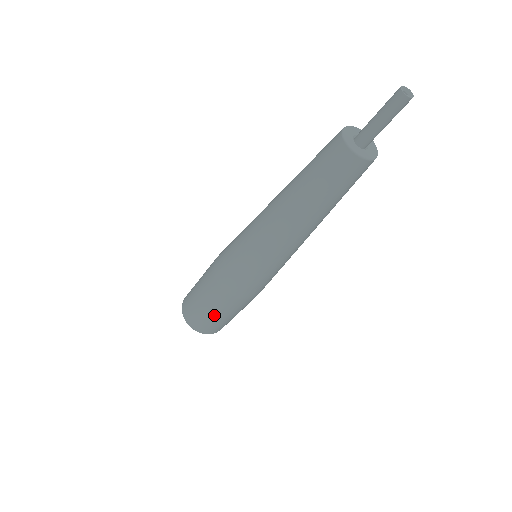
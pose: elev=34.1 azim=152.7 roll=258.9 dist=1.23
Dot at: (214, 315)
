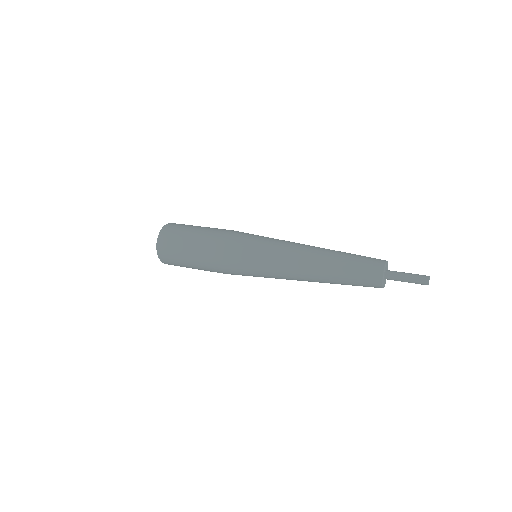
Dot at: occluded
